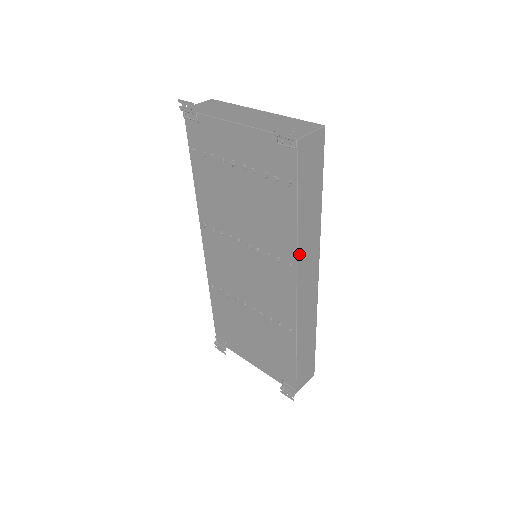
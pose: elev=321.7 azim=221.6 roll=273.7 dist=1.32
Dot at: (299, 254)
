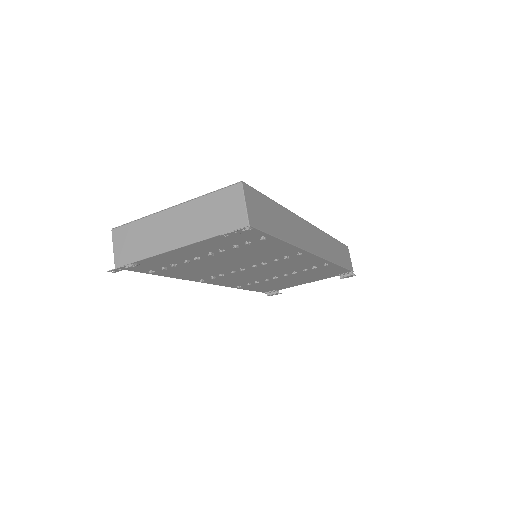
Dot at: (301, 246)
